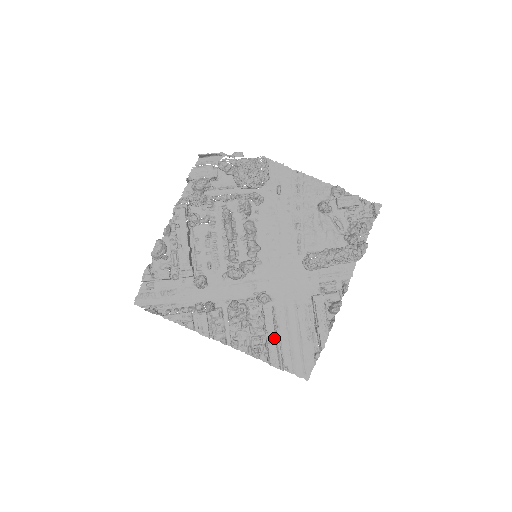
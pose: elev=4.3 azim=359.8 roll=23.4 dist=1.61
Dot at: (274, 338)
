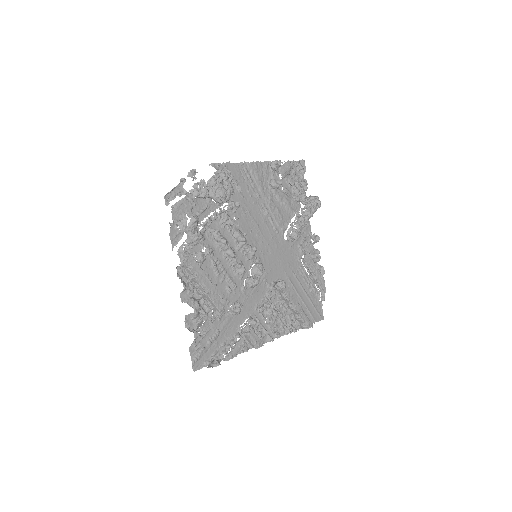
Dot at: (300, 308)
